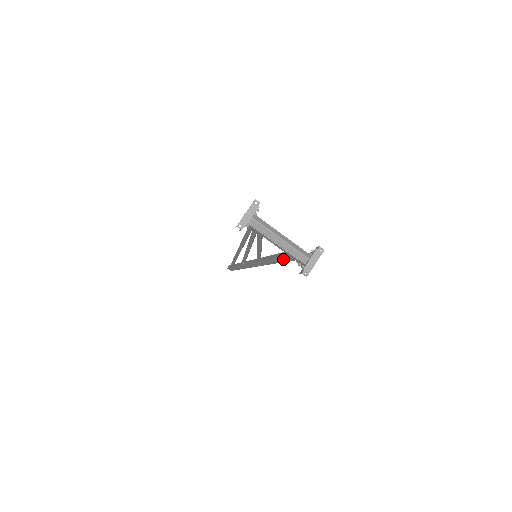
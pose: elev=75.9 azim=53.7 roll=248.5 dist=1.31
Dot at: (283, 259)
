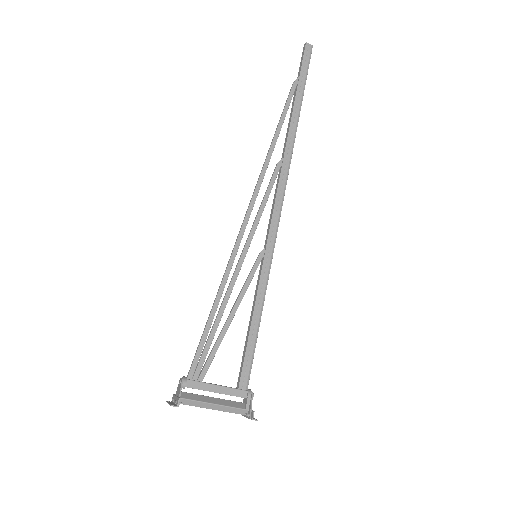
Dot at: (247, 354)
